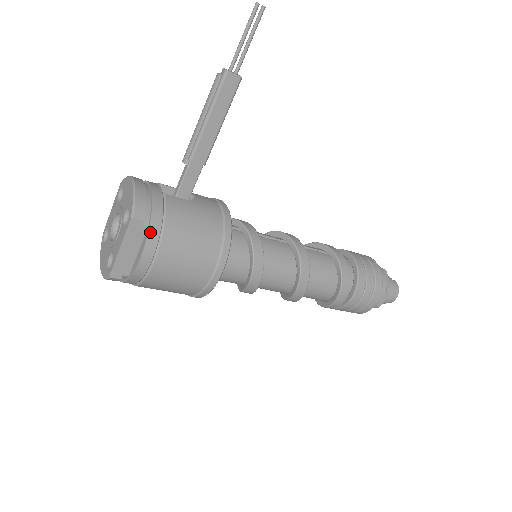
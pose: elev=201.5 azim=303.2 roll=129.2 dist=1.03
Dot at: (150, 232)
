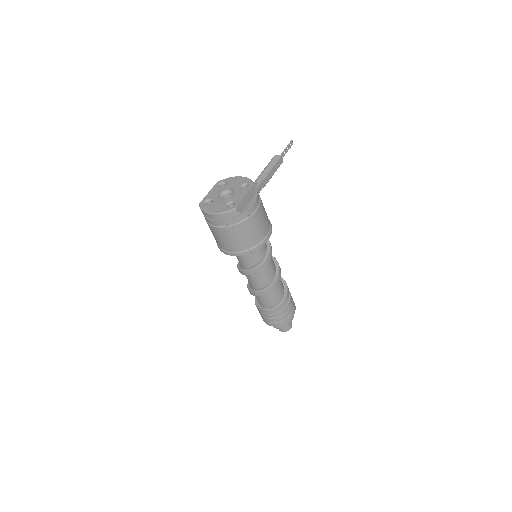
Dot at: (258, 195)
